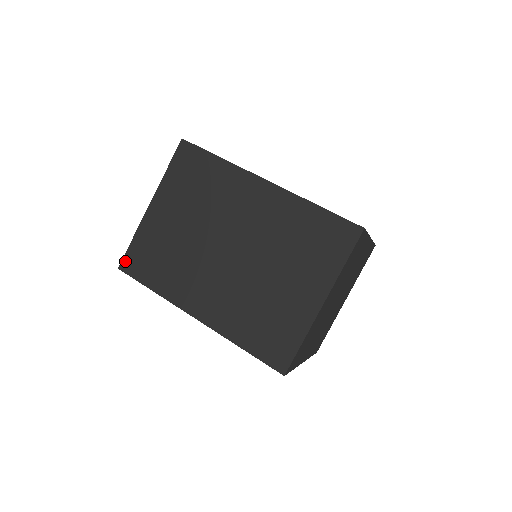
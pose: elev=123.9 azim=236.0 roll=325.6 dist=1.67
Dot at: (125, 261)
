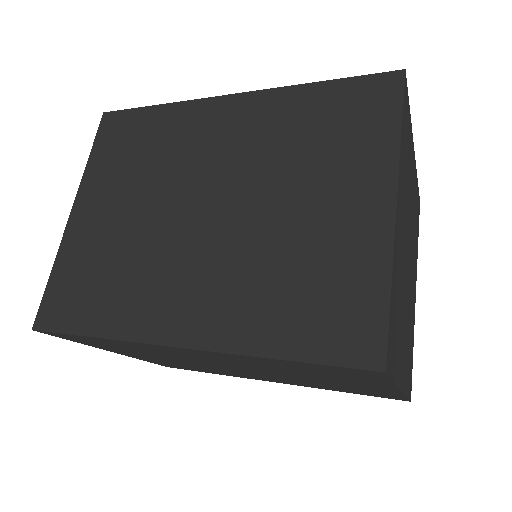
Dot at: occluded
